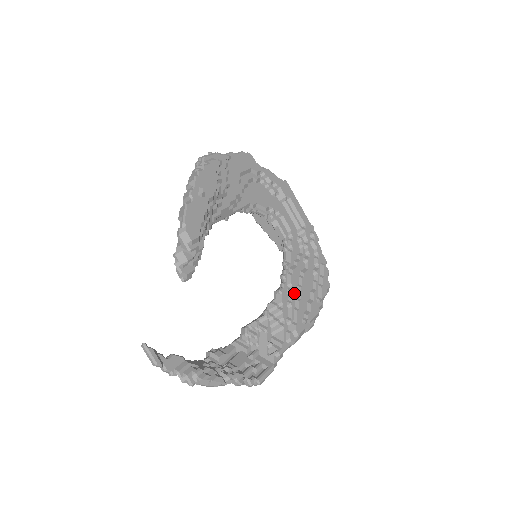
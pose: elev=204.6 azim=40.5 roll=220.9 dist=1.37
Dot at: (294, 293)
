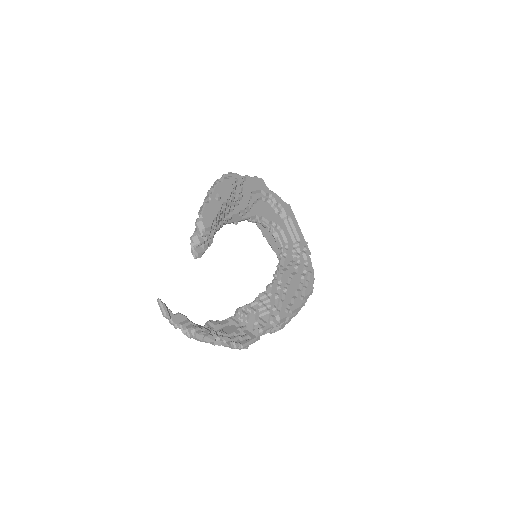
Dot at: (282, 288)
